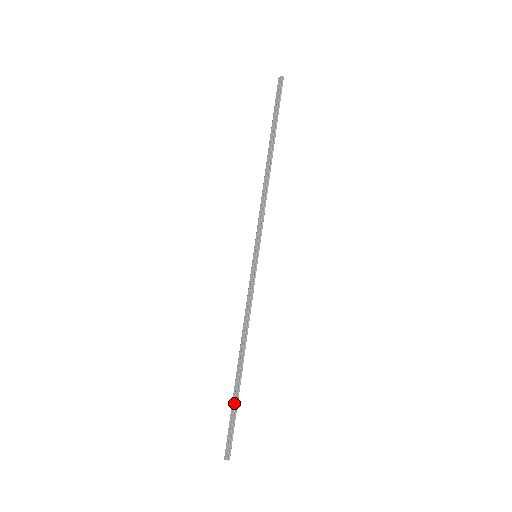
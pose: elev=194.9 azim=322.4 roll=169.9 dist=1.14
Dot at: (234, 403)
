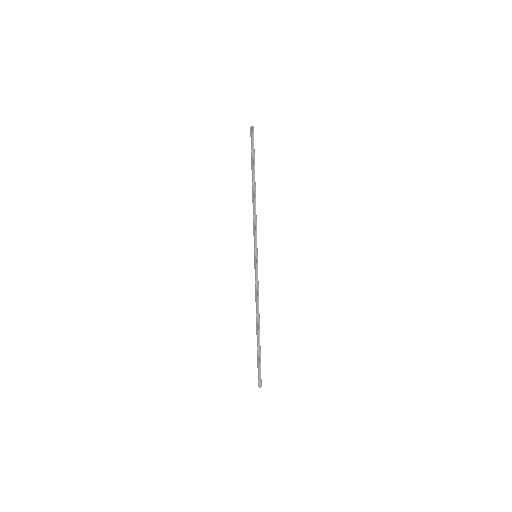
Dot at: (258, 352)
